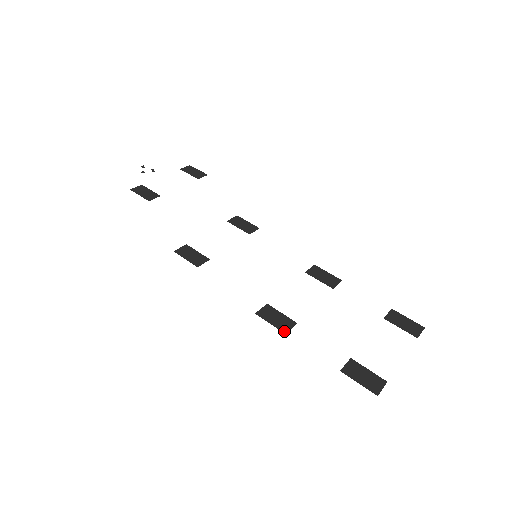
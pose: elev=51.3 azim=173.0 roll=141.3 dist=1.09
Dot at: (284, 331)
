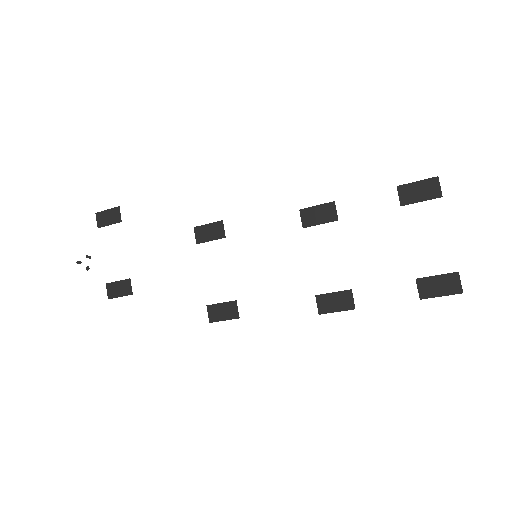
Dot at: (352, 308)
